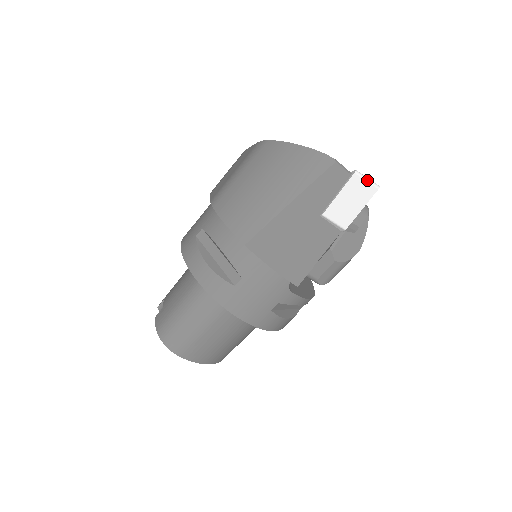
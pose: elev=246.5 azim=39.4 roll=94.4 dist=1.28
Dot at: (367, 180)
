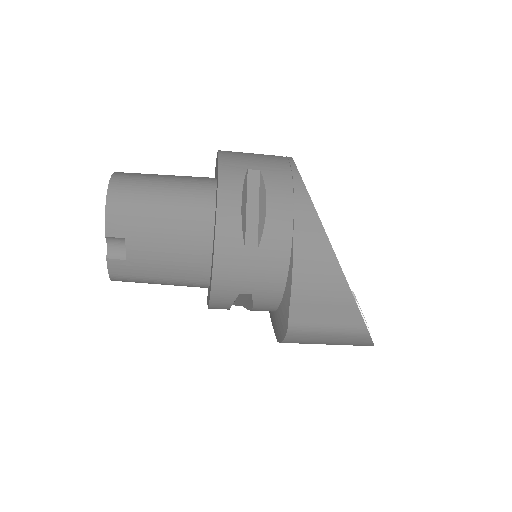
Dot at: occluded
